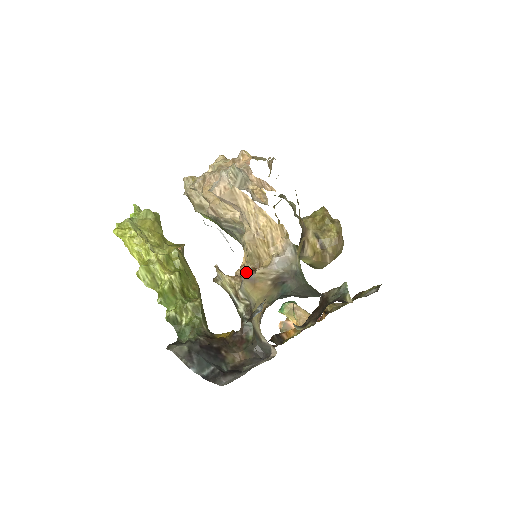
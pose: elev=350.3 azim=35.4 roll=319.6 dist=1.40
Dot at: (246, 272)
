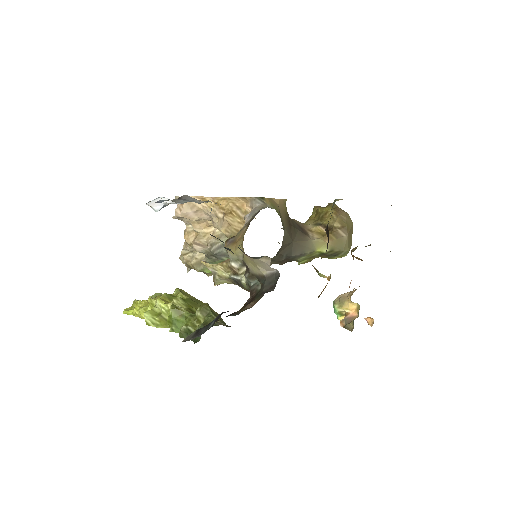
Dot at: (226, 242)
